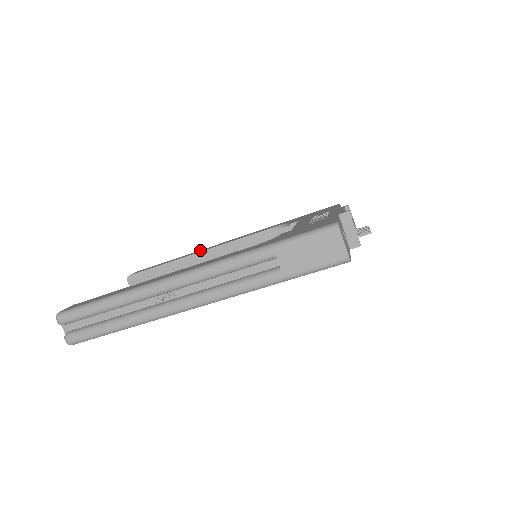
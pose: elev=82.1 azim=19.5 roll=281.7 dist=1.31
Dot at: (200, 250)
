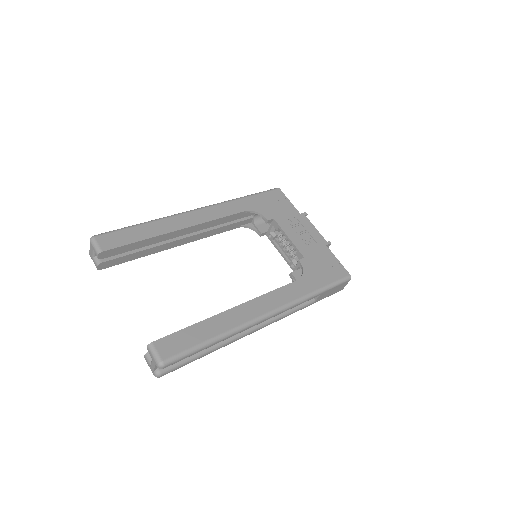
Dot at: (172, 220)
